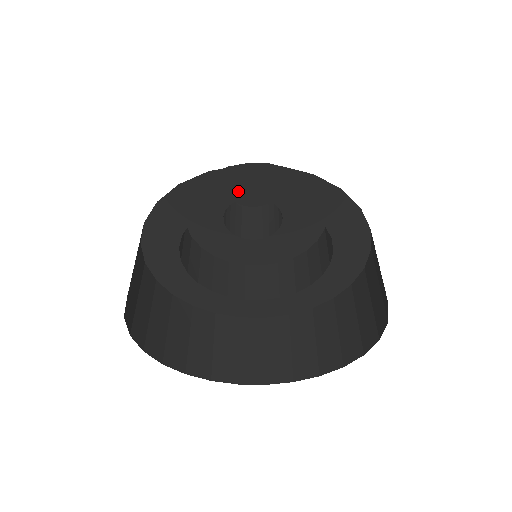
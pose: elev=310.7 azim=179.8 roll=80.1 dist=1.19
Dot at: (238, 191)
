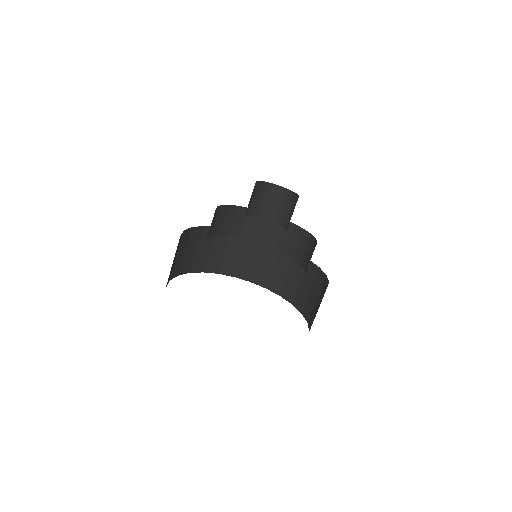
Dot at: occluded
